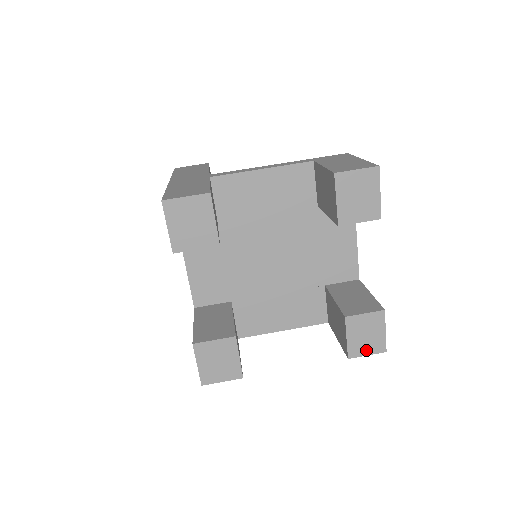
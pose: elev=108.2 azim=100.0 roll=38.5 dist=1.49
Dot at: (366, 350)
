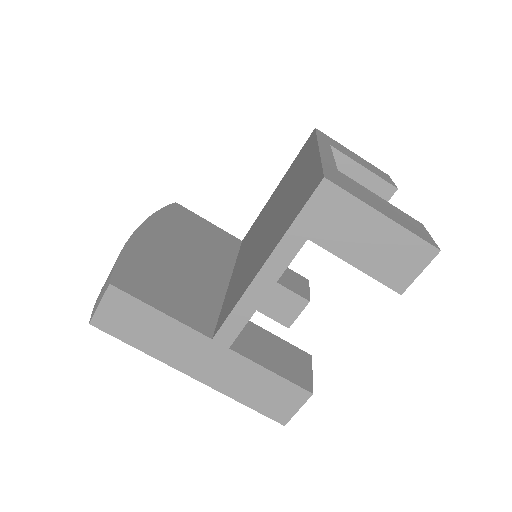
Dot at: occluded
